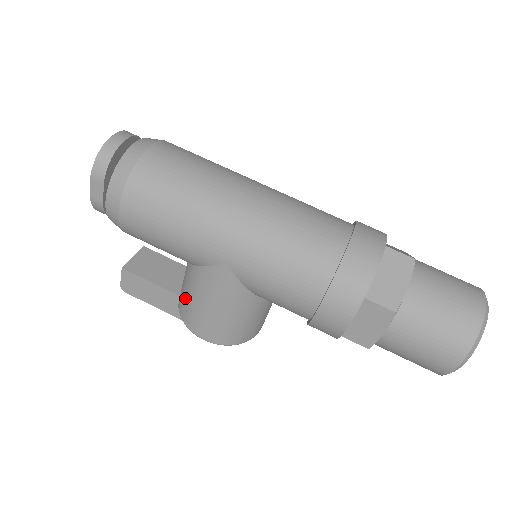
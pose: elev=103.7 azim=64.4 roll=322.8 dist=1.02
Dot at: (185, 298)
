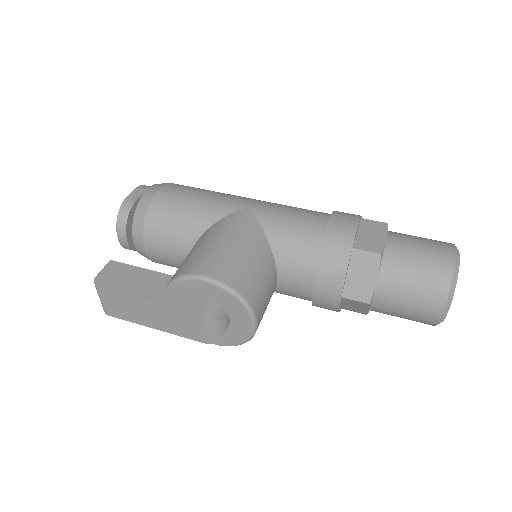
Dot at: (188, 257)
